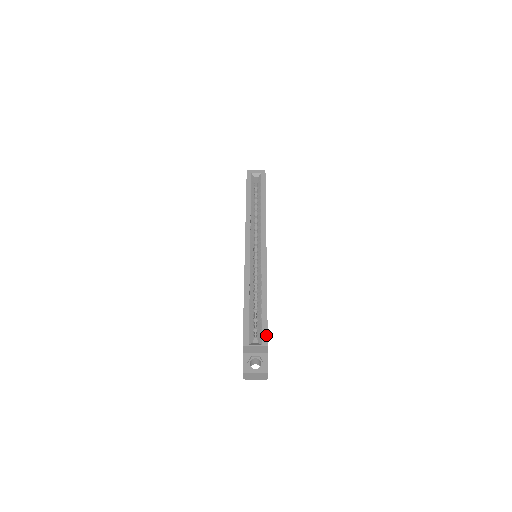
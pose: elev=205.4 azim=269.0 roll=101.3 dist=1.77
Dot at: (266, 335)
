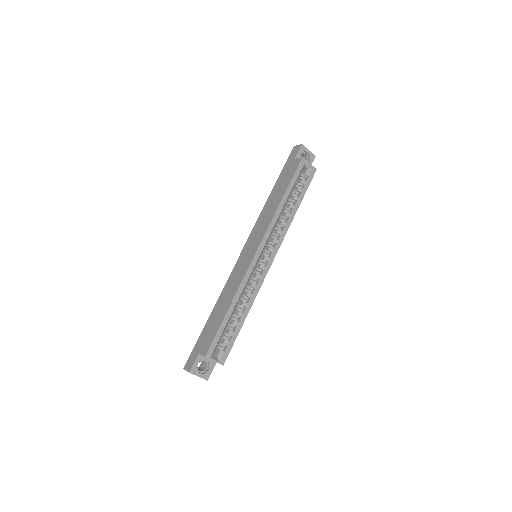
Dot at: (227, 355)
